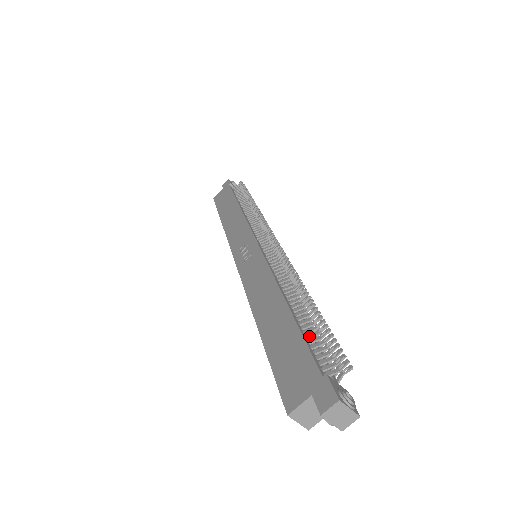
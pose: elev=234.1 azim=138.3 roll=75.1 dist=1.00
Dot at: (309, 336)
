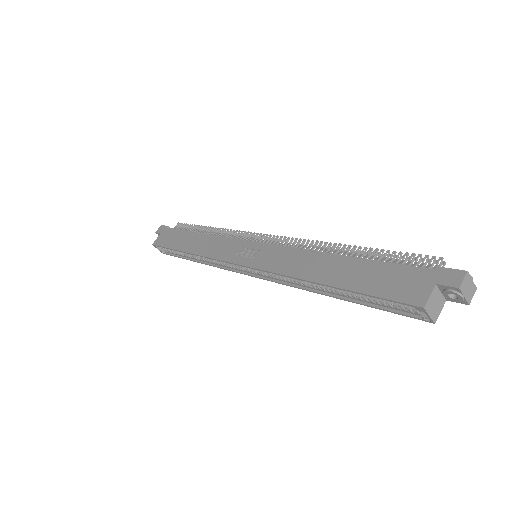
Dot at: (387, 263)
